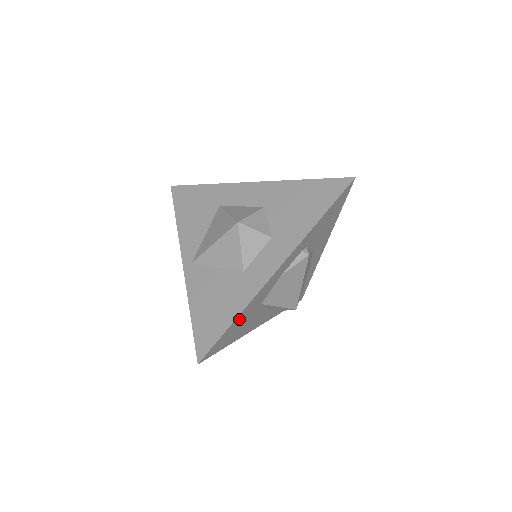
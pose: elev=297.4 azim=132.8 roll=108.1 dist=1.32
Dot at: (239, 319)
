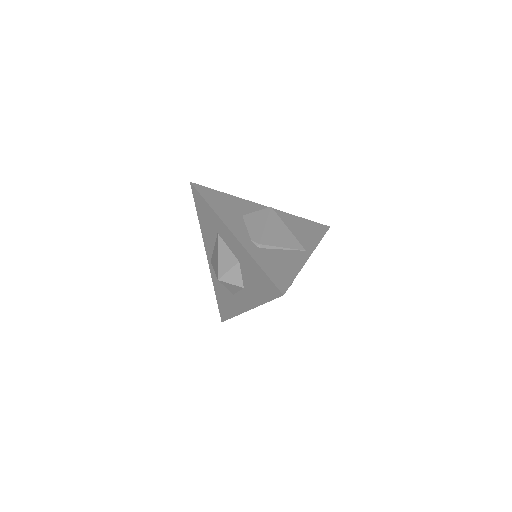
Dot at: occluded
